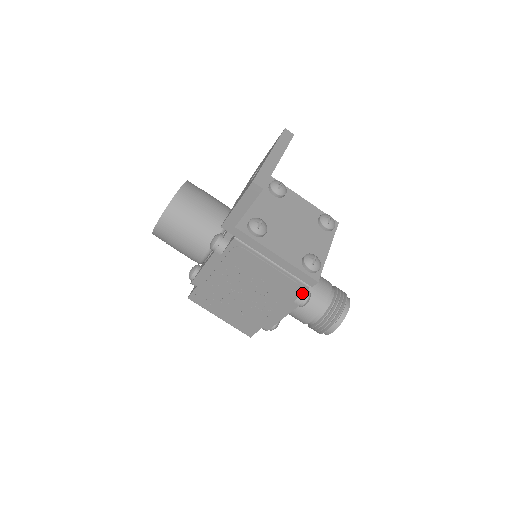
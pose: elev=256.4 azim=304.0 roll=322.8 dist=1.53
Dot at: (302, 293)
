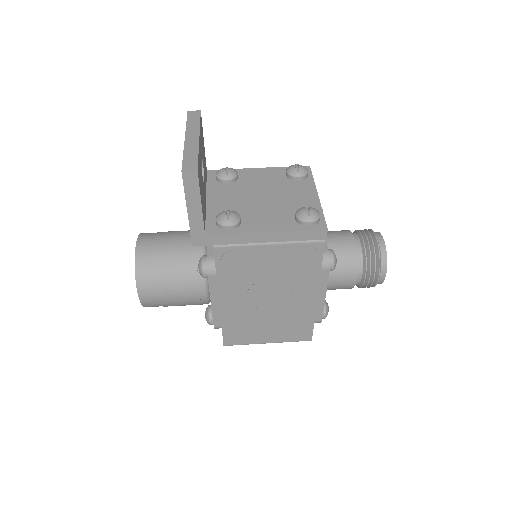
Dot at: (322, 254)
